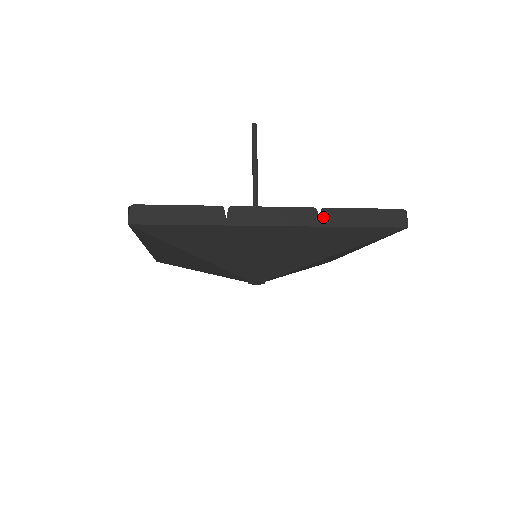
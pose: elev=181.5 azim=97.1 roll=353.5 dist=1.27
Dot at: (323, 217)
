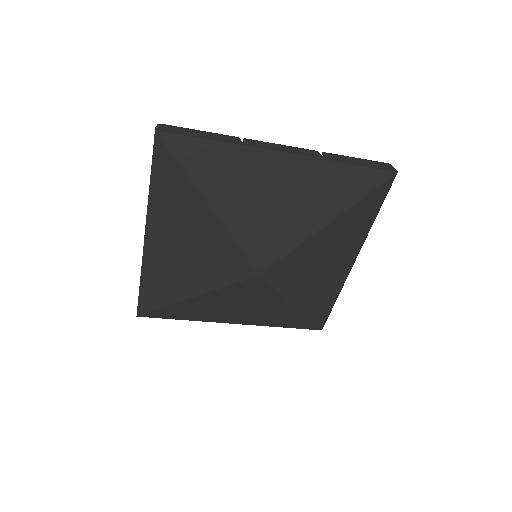
Dot at: (325, 156)
